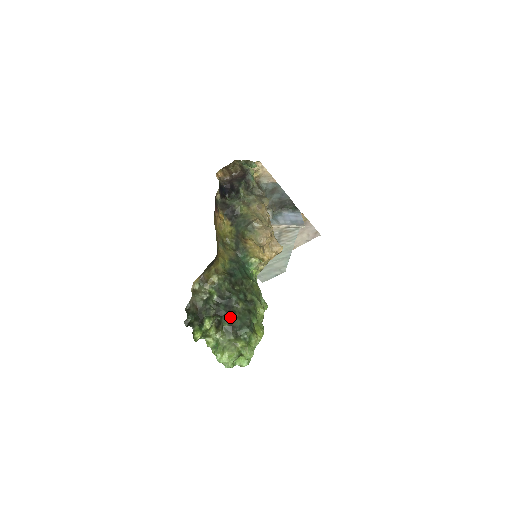
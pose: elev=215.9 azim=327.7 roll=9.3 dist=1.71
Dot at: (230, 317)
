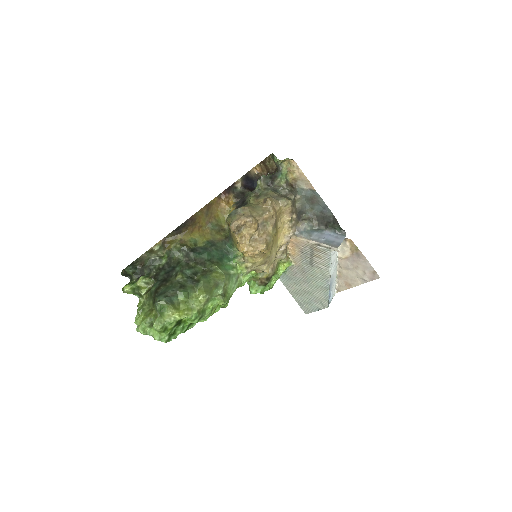
Dot at: (161, 283)
